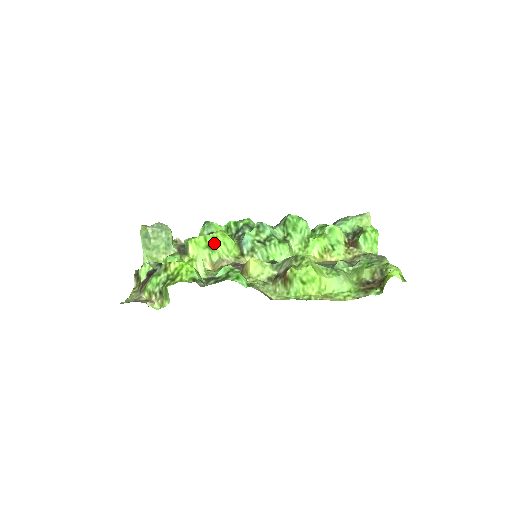
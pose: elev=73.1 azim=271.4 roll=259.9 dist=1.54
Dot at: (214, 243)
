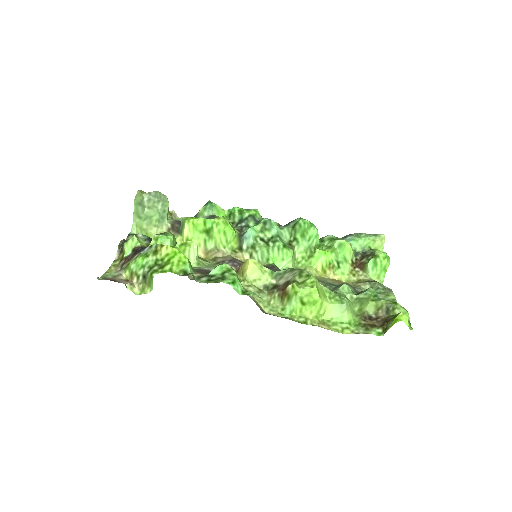
Dot at: (213, 230)
